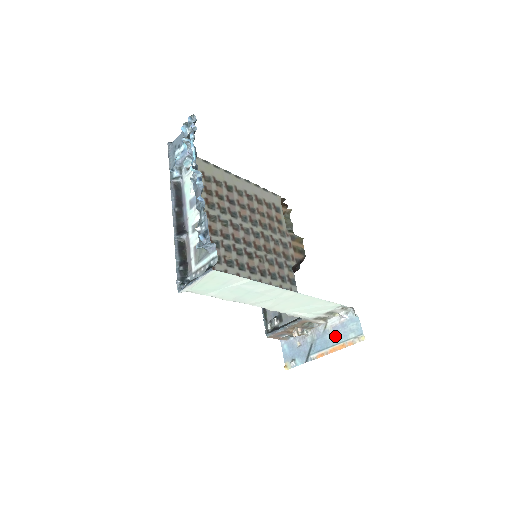
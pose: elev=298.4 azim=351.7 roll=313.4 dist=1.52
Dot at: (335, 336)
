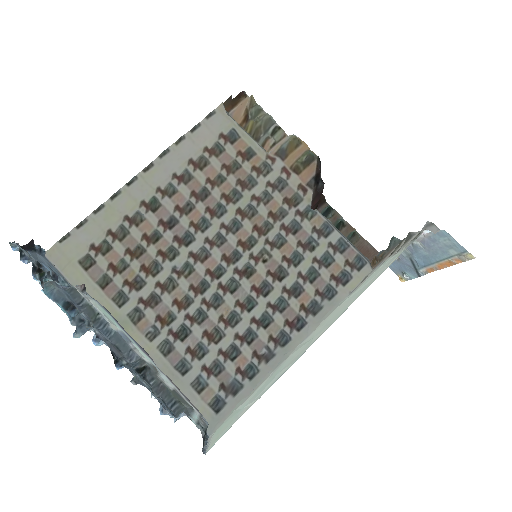
Dot at: (431, 252)
